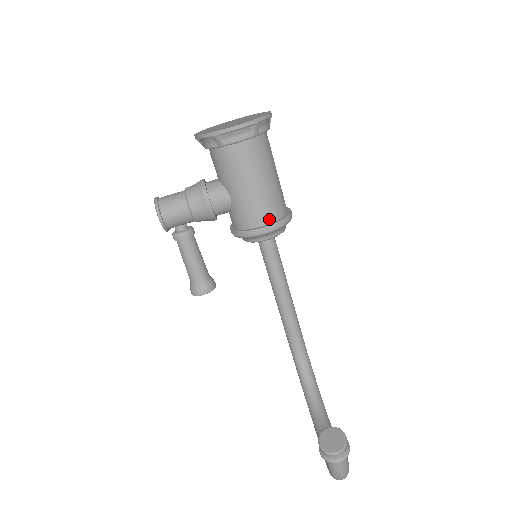
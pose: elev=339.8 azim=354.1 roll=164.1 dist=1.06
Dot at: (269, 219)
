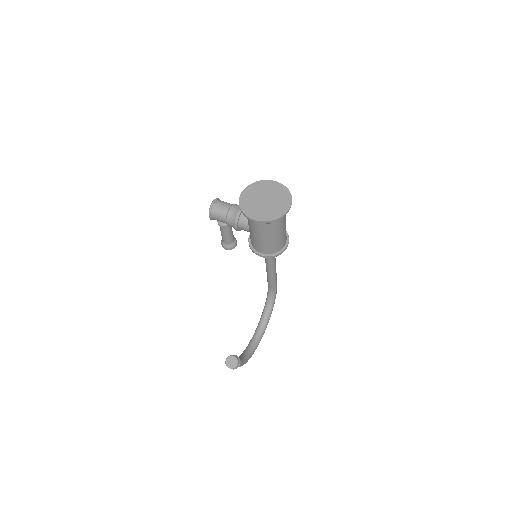
Dot at: (265, 252)
